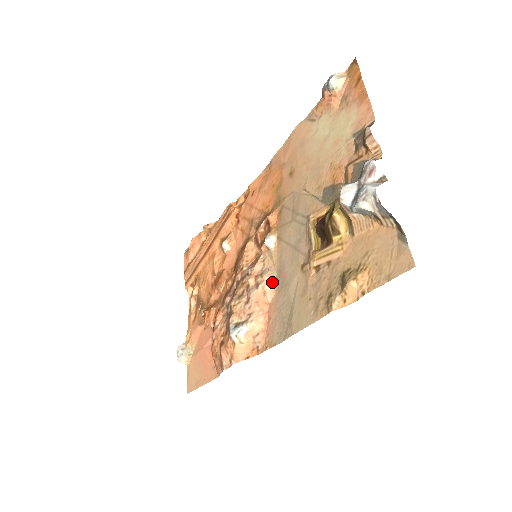
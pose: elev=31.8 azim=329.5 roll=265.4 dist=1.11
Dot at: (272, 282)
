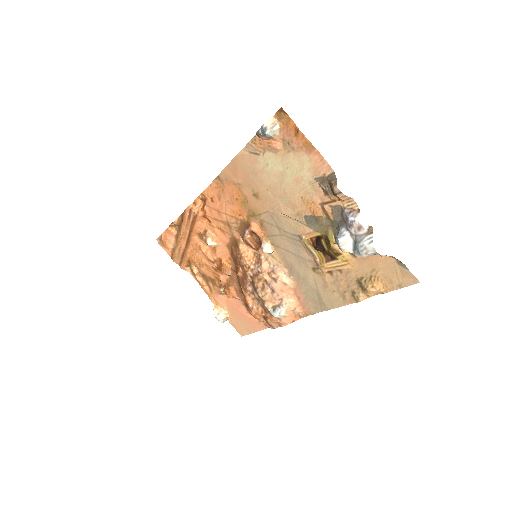
Dot at: (286, 275)
